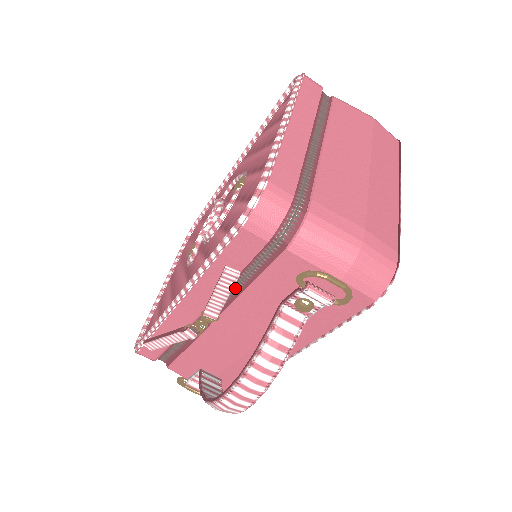
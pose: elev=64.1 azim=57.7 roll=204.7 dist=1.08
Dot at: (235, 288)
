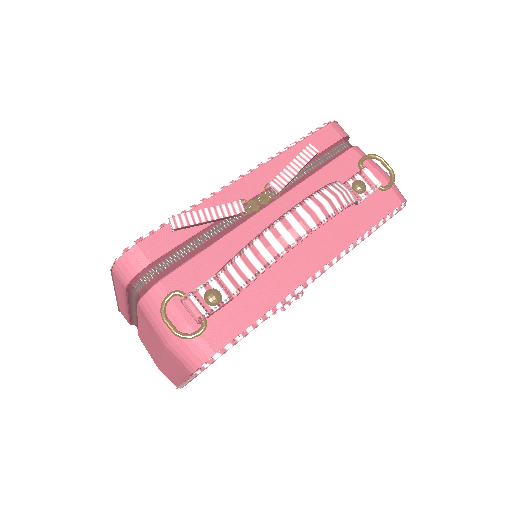
Dot at: (303, 173)
